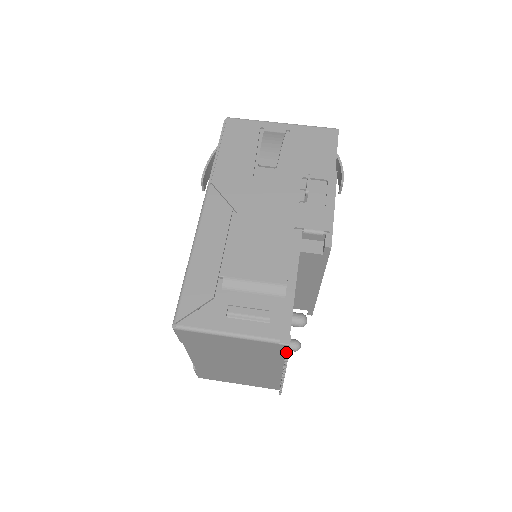
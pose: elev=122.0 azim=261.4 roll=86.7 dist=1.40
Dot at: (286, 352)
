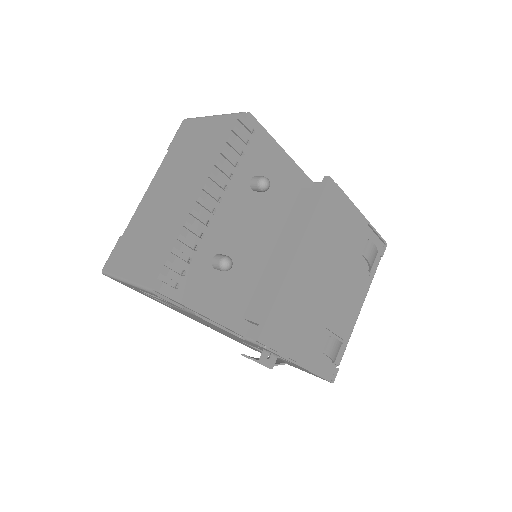
Dot at: (242, 118)
